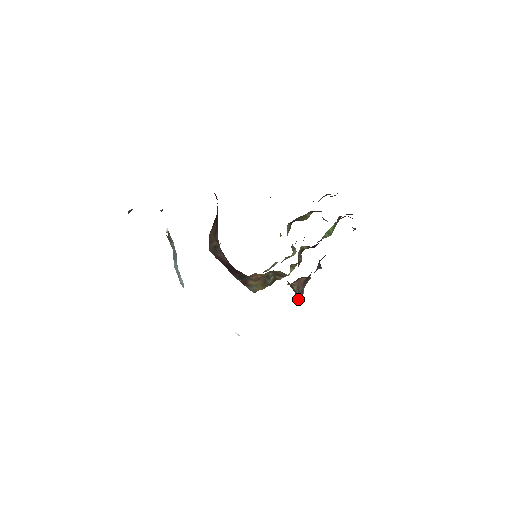
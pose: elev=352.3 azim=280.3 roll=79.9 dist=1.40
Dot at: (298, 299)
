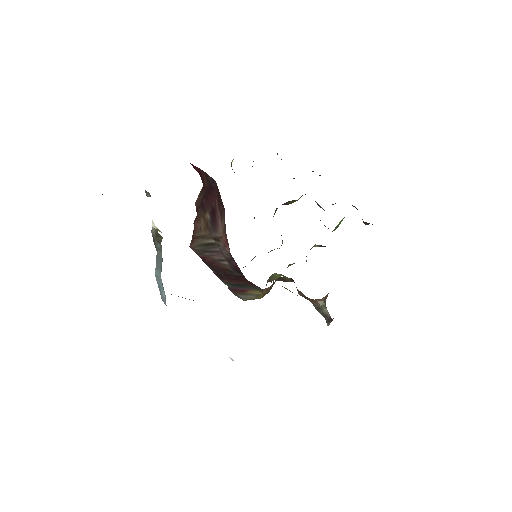
Dot at: (327, 319)
